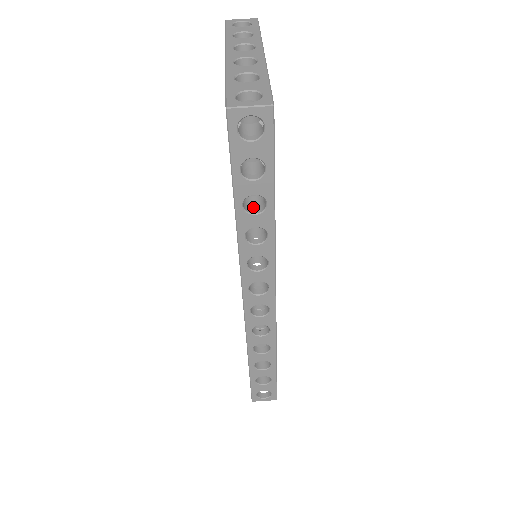
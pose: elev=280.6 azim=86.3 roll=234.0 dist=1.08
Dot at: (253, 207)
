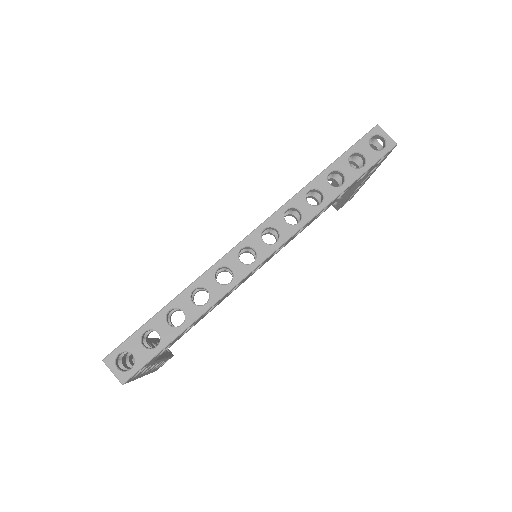
Dot at: (317, 197)
